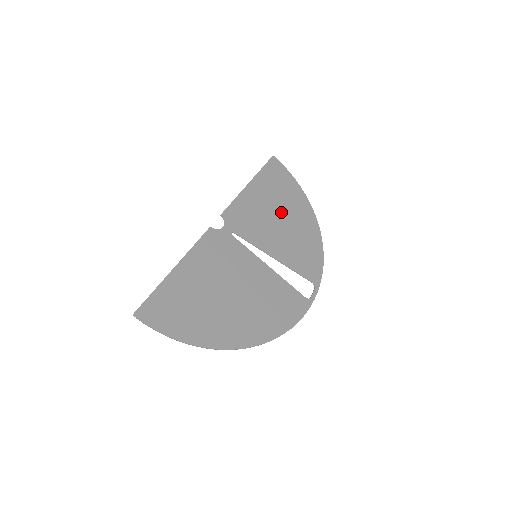
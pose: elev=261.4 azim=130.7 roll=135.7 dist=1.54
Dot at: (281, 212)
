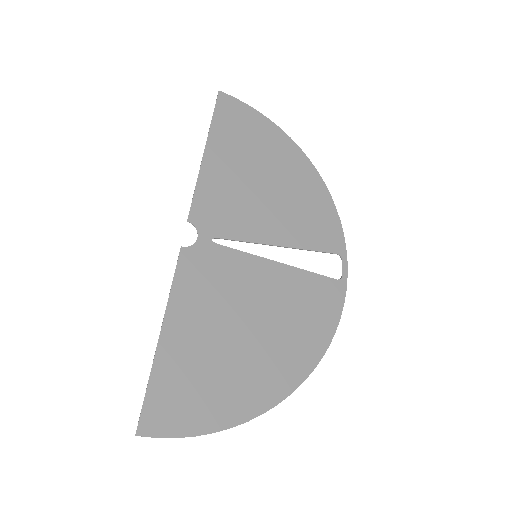
Dot at: (262, 173)
